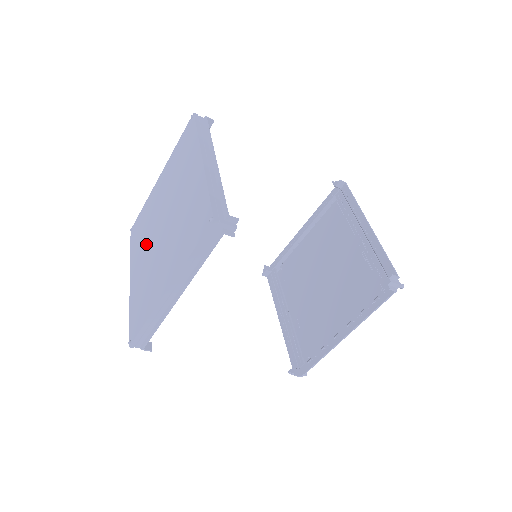
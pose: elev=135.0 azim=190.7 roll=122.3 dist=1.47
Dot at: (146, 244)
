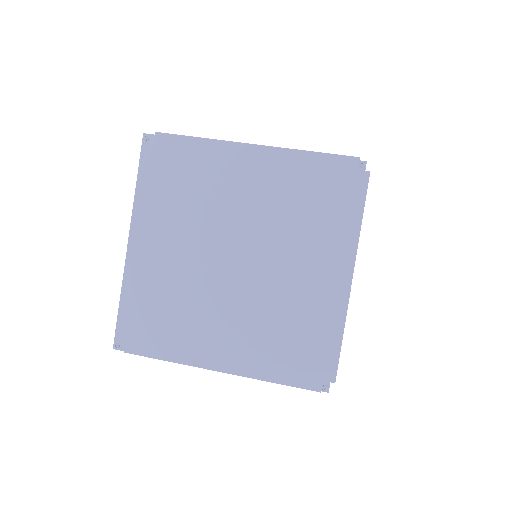
Dot at: (187, 235)
